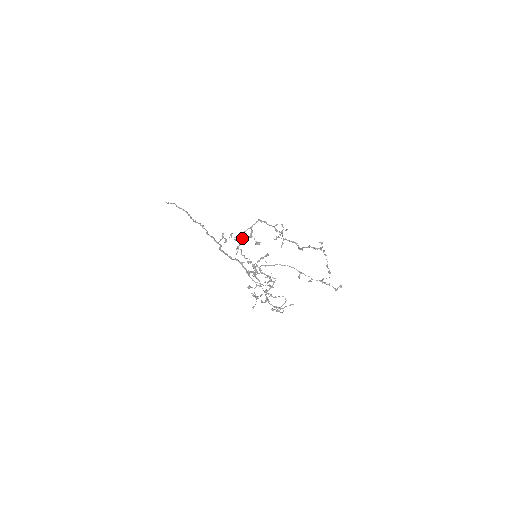
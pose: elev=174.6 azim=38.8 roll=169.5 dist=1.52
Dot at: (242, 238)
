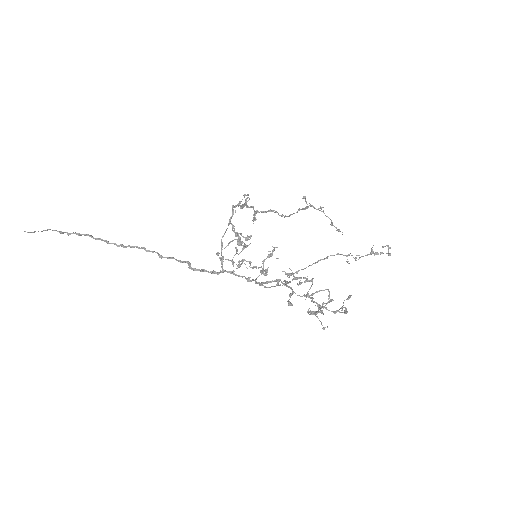
Dot at: (241, 245)
